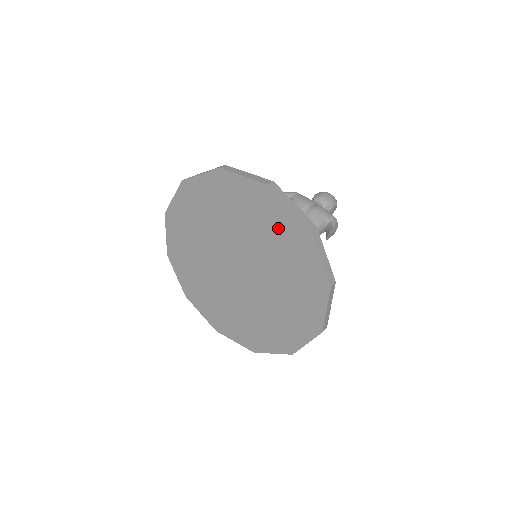
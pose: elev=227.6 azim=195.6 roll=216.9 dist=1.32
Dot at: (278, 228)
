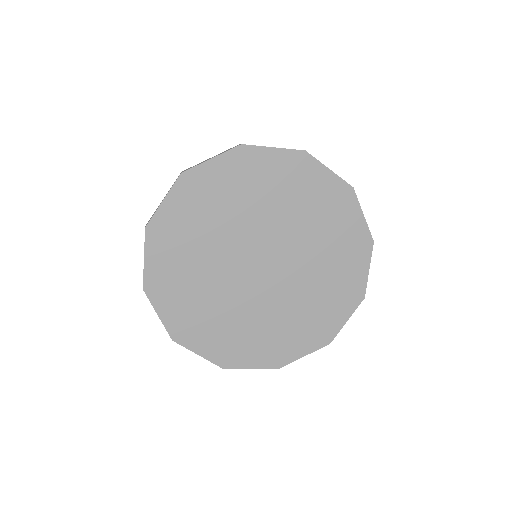
Dot at: (317, 196)
